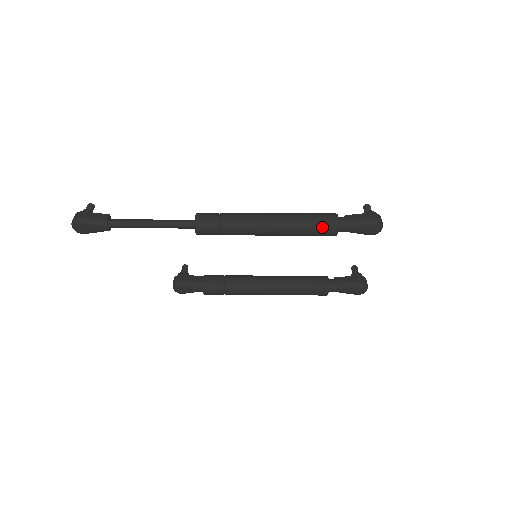
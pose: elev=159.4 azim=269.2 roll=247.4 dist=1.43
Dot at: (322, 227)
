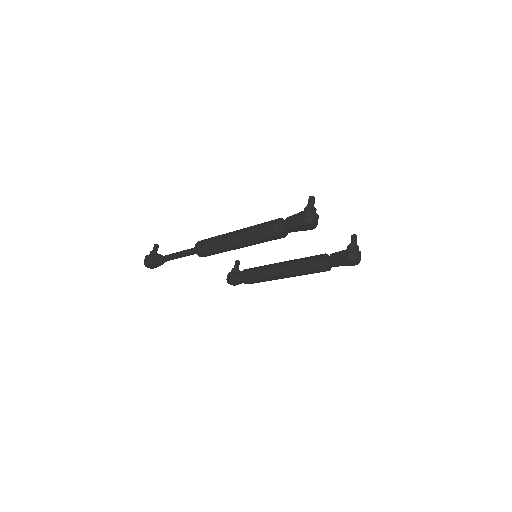
Dot at: (268, 236)
